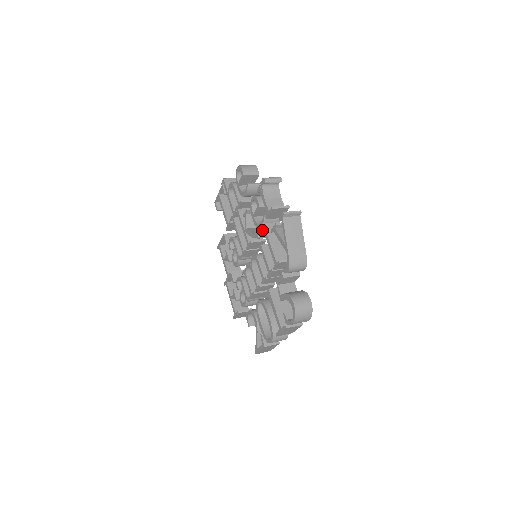
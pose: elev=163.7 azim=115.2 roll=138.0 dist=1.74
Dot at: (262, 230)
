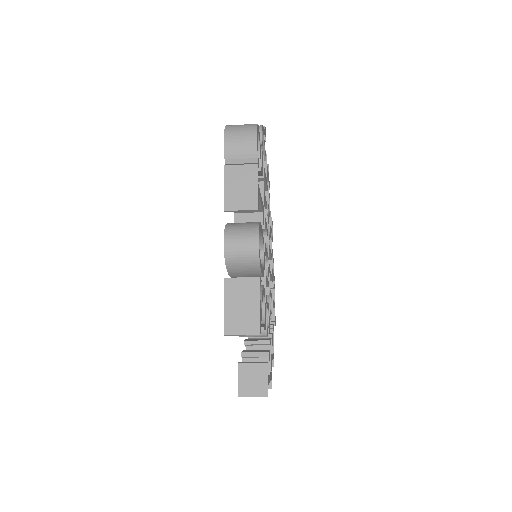
Dot at: occluded
